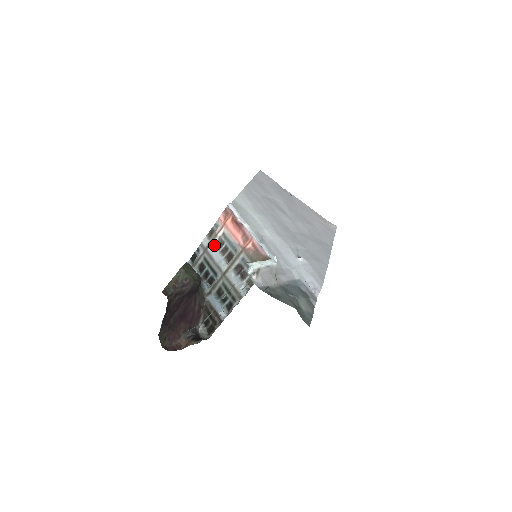
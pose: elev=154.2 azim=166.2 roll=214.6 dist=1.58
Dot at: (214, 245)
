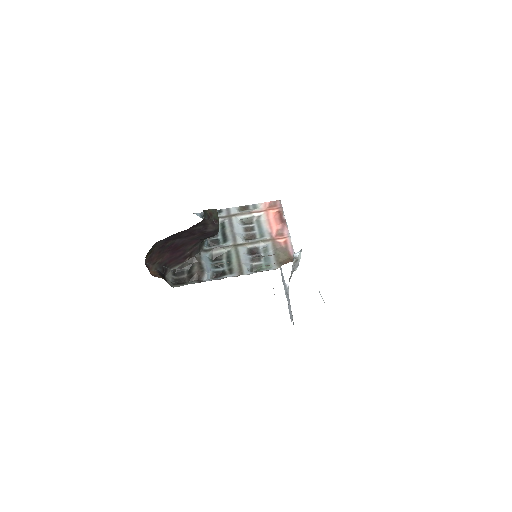
Dot at: (242, 218)
